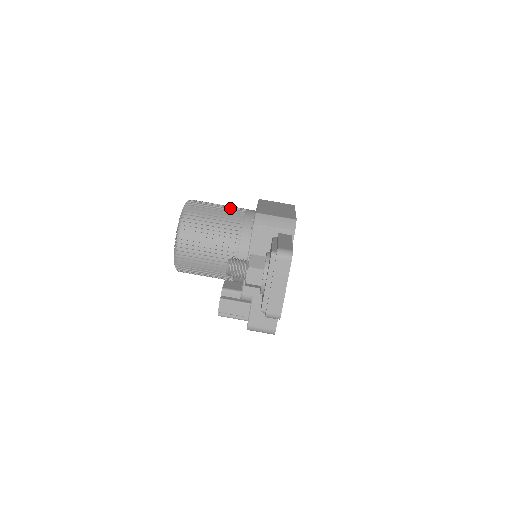
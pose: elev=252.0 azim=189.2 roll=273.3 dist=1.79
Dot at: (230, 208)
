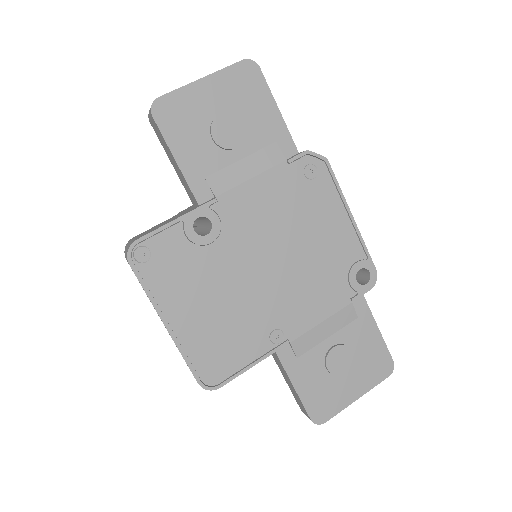
Dot at: occluded
